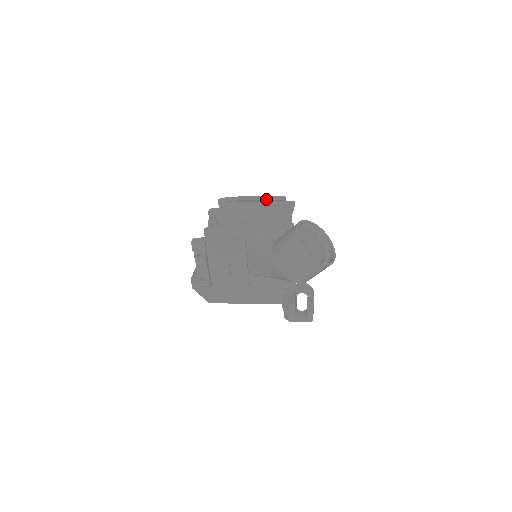
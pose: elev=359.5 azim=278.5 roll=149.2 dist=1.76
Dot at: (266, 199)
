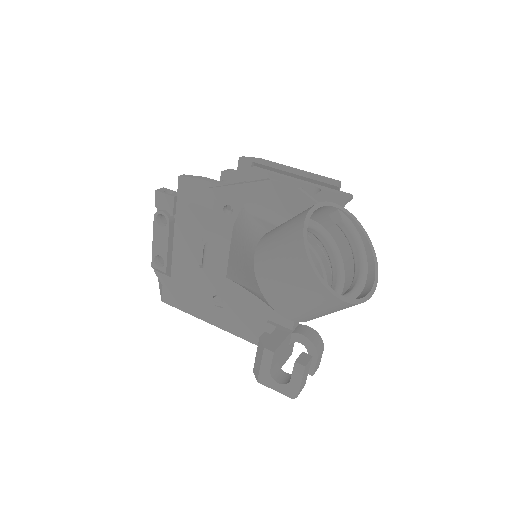
Dot at: (309, 176)
